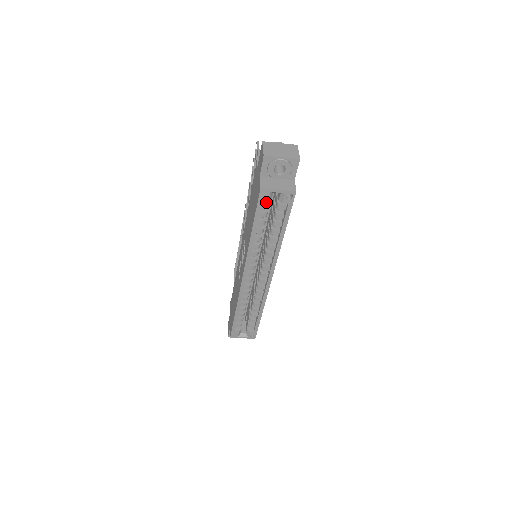
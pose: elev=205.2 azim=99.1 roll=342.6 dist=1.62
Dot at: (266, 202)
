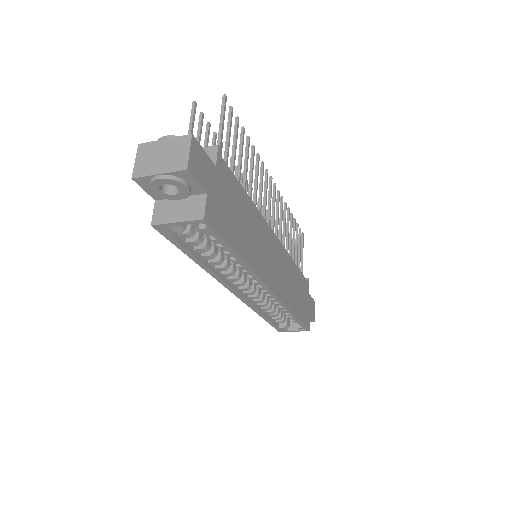
Dot at: occluded
